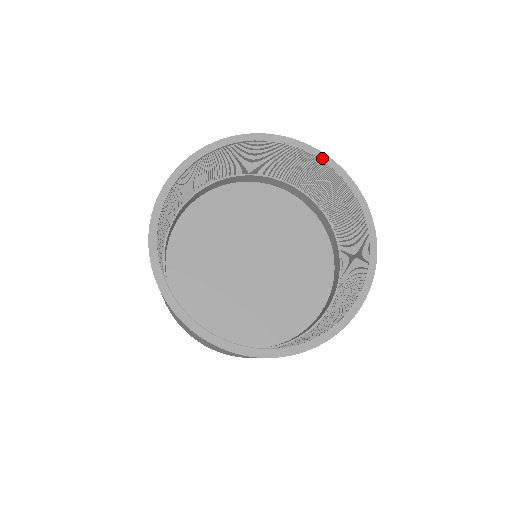
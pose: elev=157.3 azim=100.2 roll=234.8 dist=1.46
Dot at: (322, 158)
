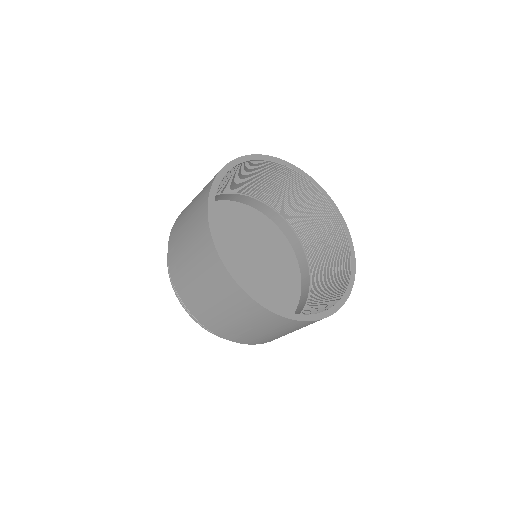
Dot at: (303, 174)
